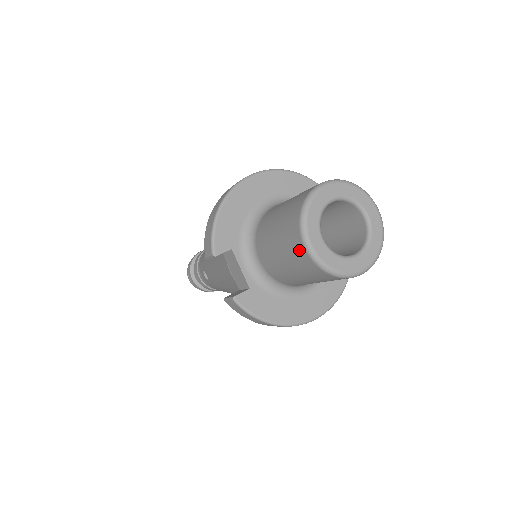
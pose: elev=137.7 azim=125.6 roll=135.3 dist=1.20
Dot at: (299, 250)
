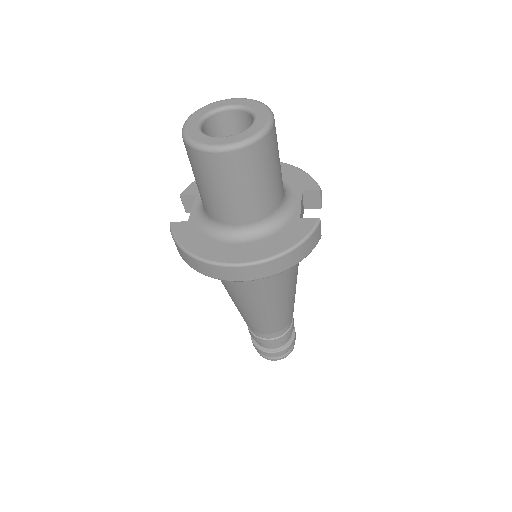
Dot at: occluded
